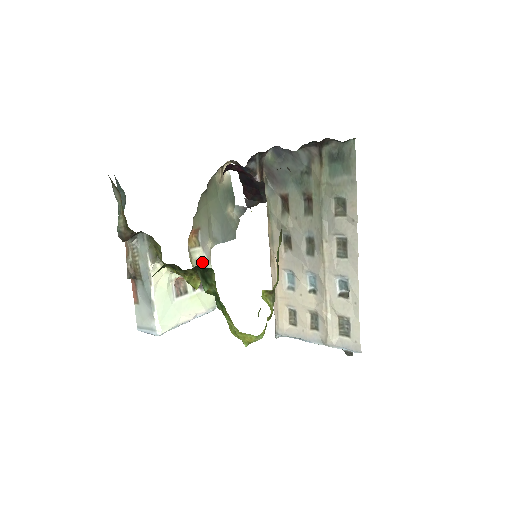
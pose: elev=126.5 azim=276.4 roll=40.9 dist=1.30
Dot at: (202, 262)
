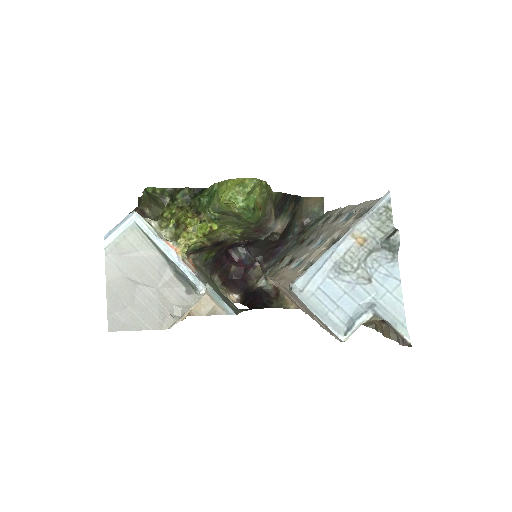
Dot at: occluded
